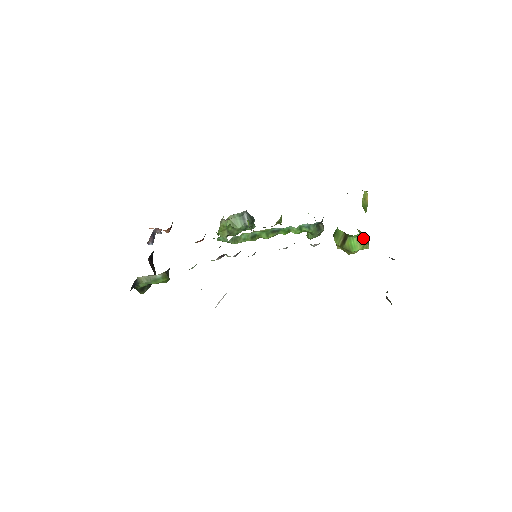
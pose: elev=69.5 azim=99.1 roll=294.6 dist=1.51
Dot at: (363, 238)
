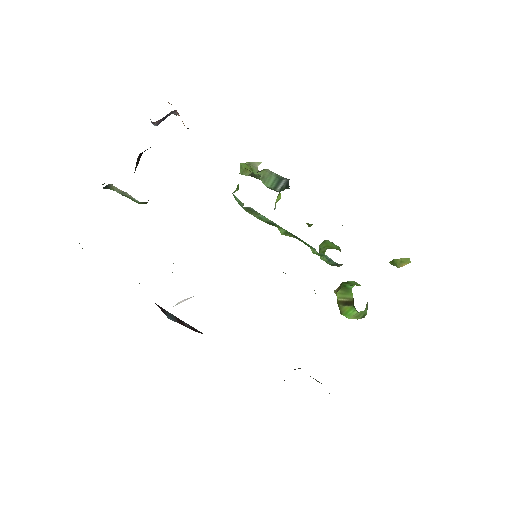
Dot at: (363, 314)
